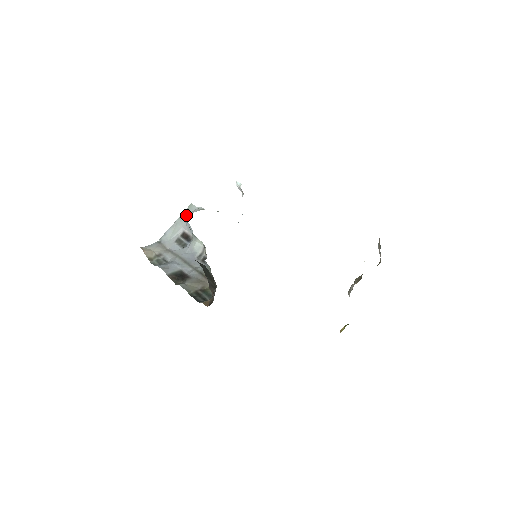
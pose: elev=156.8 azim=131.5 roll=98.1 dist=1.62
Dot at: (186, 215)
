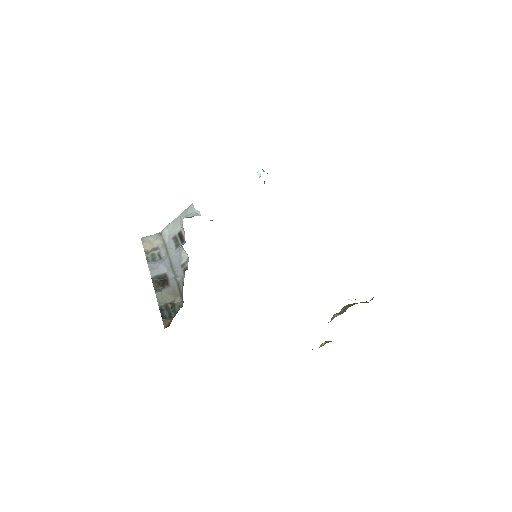
Dot at: (185, 215)
